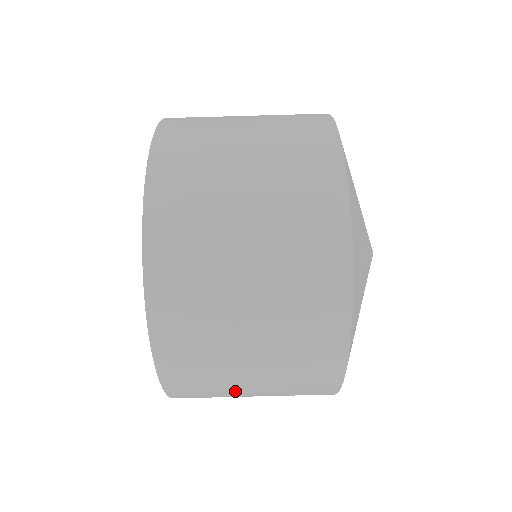
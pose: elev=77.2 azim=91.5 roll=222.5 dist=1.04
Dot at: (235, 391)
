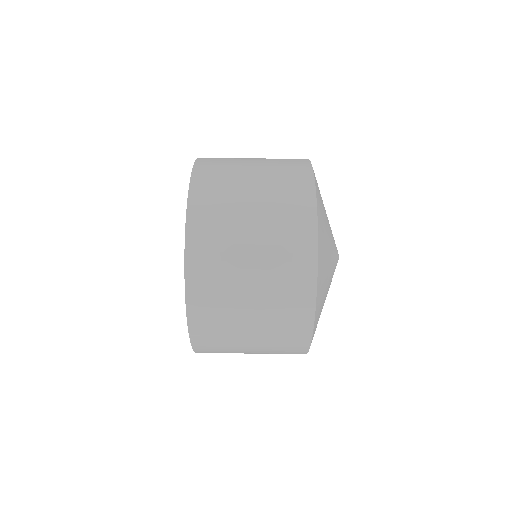
Dot at: occluded
